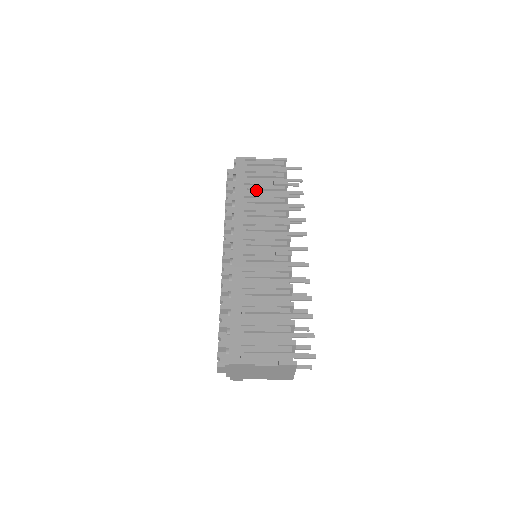
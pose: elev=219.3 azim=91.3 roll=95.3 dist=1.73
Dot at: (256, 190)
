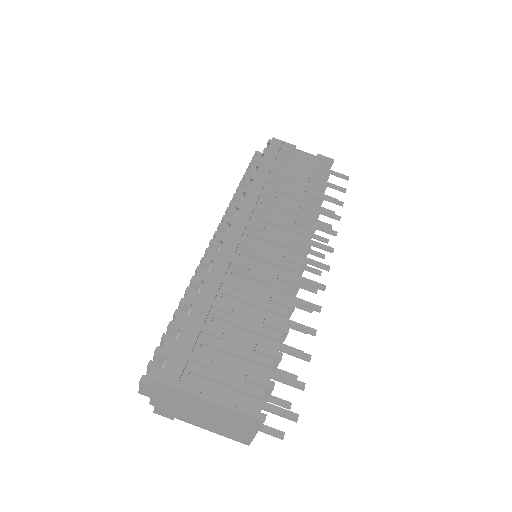
Dot at: (284, 180)
